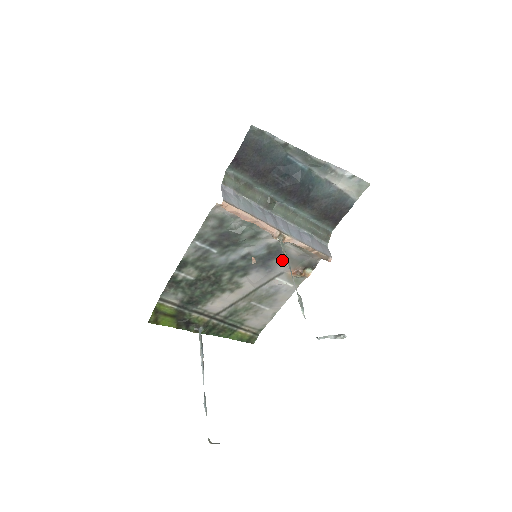
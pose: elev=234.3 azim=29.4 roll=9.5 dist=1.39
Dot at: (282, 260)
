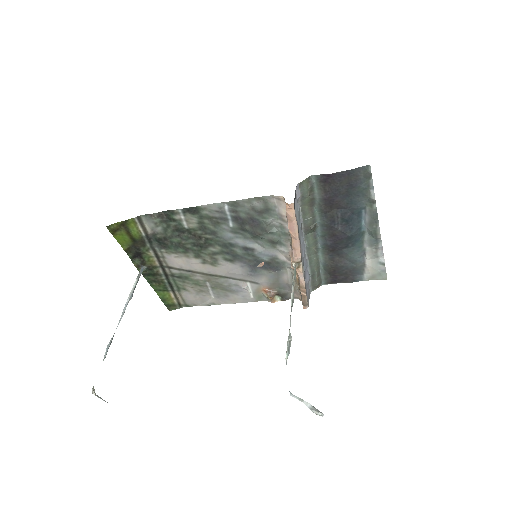
Dot at: (270, 275)
